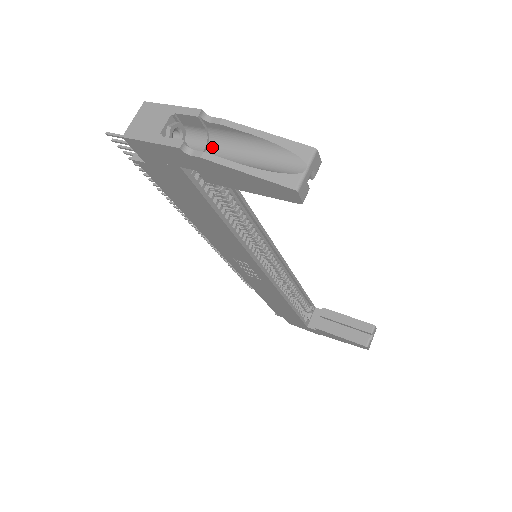
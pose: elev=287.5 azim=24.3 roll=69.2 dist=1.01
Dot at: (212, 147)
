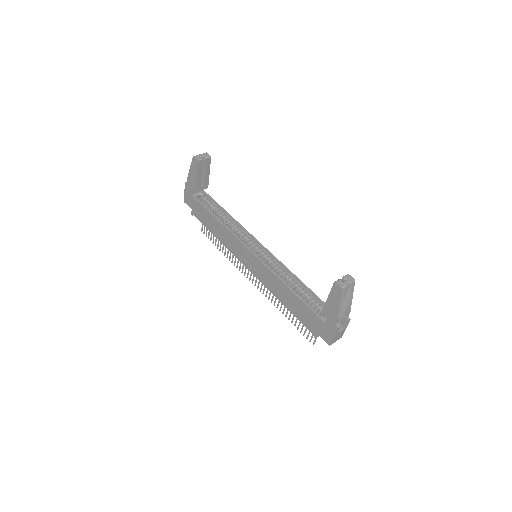
Dot at: occluded
